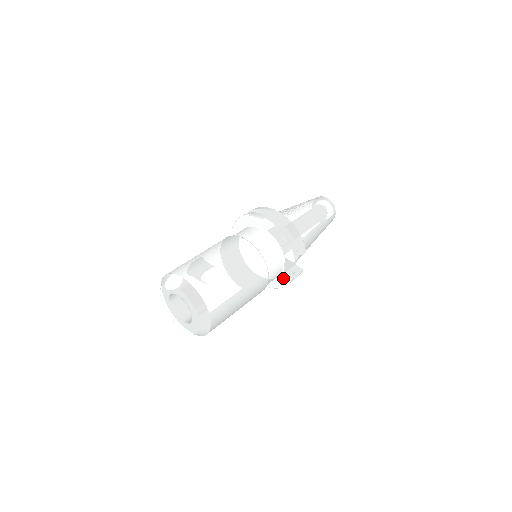
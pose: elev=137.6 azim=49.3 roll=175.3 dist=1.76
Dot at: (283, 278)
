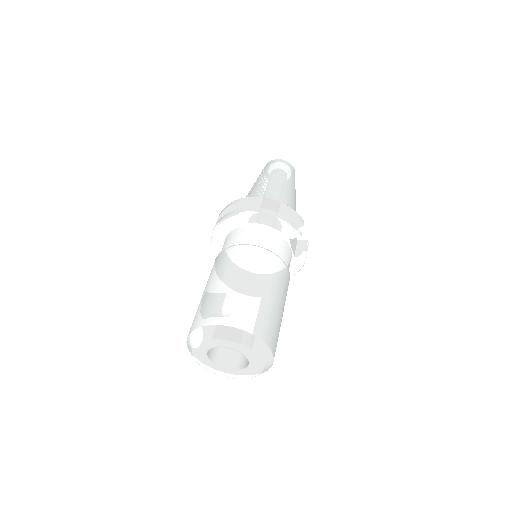
Dot at: (296, 261)
